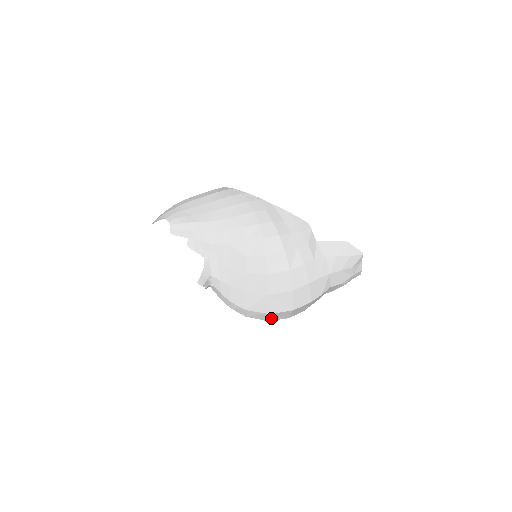
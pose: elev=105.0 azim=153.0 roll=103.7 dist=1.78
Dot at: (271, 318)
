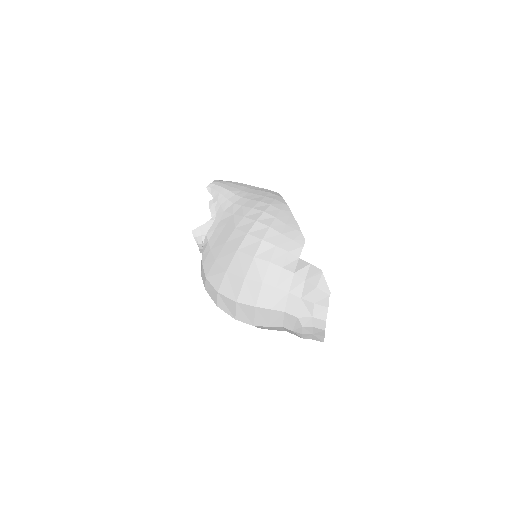
Dot at: (220, 303)
